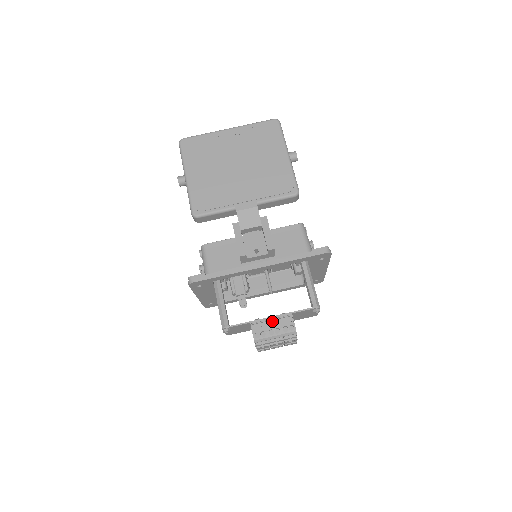
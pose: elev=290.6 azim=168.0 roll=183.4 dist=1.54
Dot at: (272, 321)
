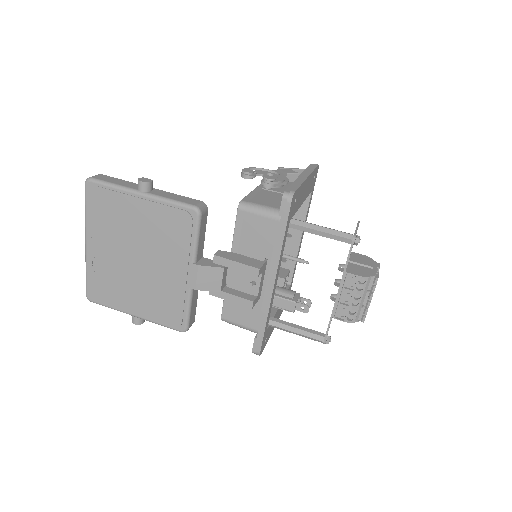
Dot at: (343, 295)
